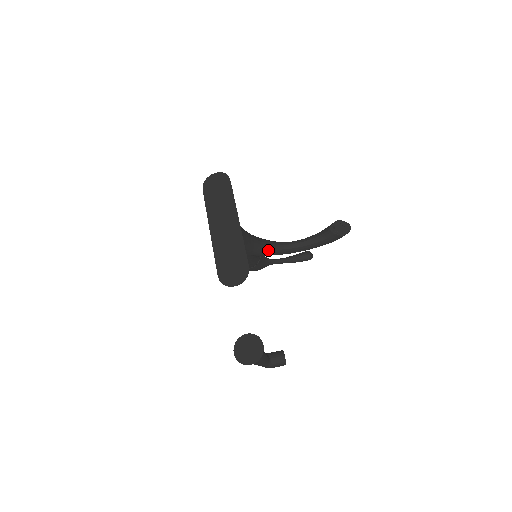
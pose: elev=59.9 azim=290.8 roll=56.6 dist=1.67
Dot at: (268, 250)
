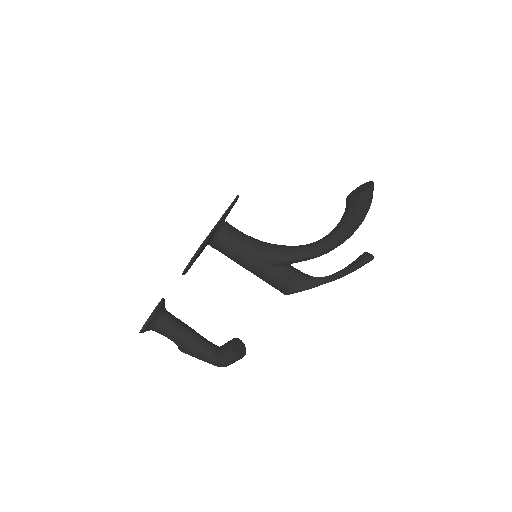
Dot at: (286, 254)
